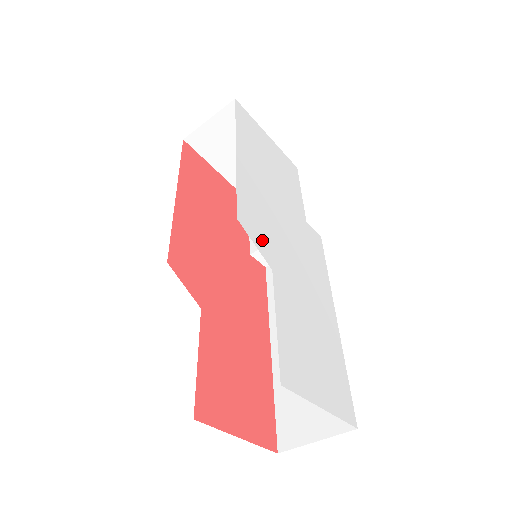
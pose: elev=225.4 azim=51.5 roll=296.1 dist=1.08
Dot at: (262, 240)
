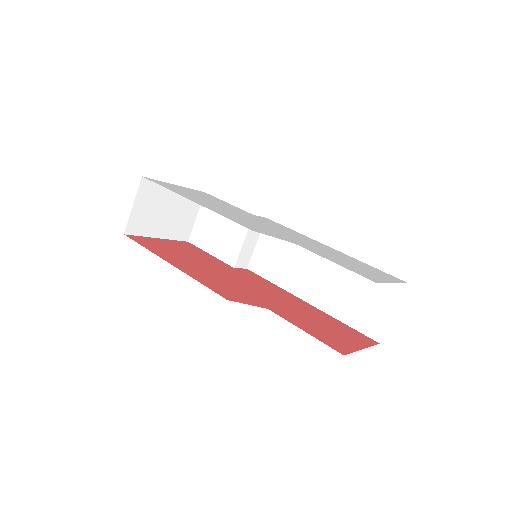
Dot at: (270, 234)
